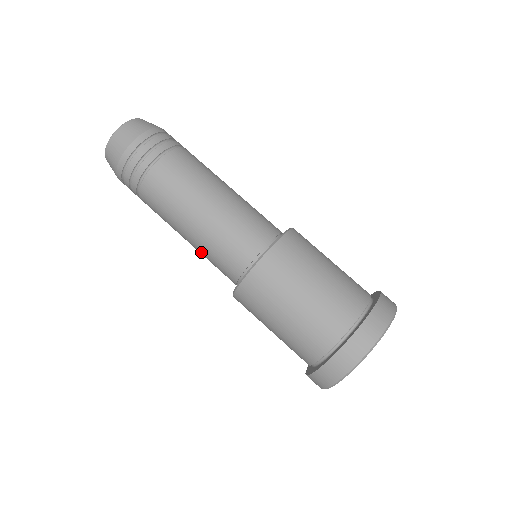
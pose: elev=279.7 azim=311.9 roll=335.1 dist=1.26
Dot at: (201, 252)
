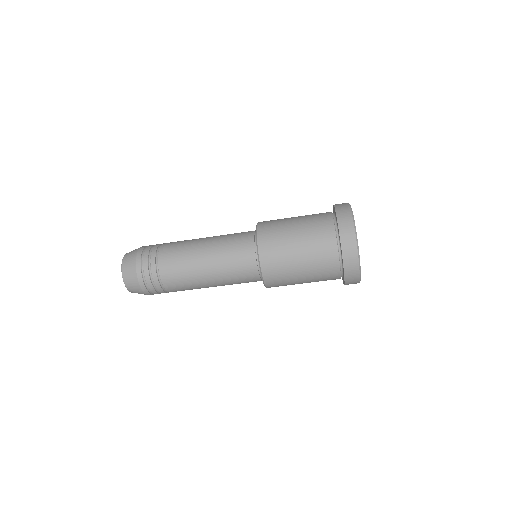
Dot at: occluded
